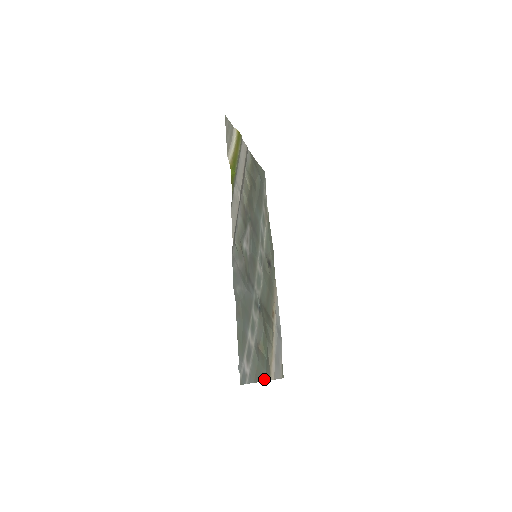
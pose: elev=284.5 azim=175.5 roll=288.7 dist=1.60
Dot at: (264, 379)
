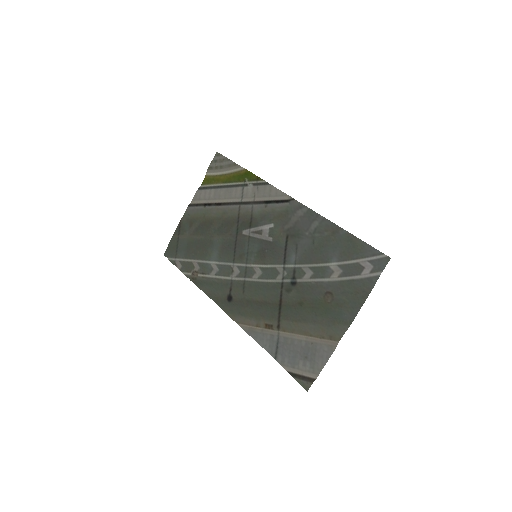
Dot at: (354, 314)
